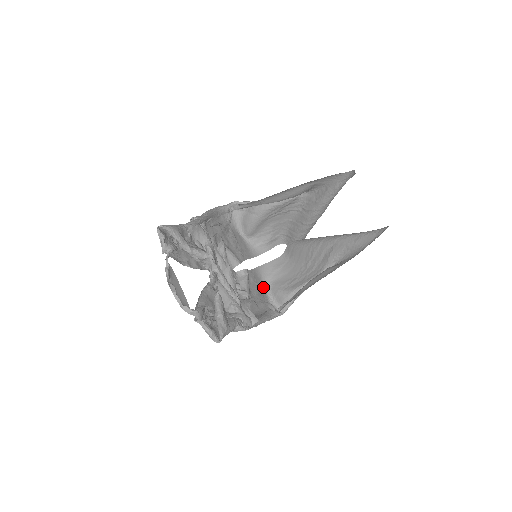
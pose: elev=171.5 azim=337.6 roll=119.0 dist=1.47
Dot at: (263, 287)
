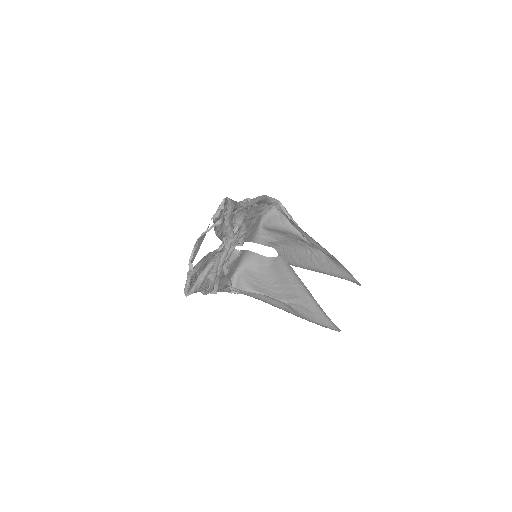
Dot at: (238, 266)
